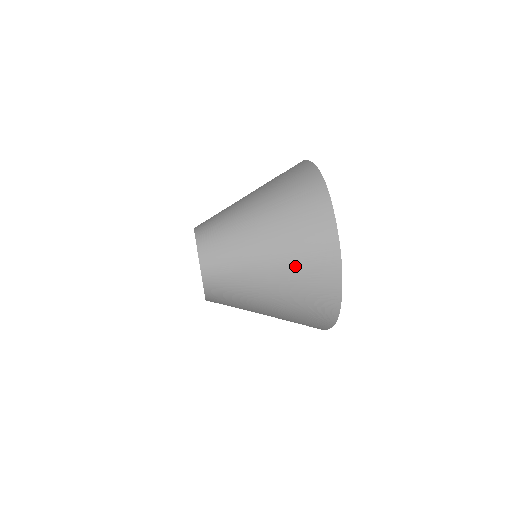
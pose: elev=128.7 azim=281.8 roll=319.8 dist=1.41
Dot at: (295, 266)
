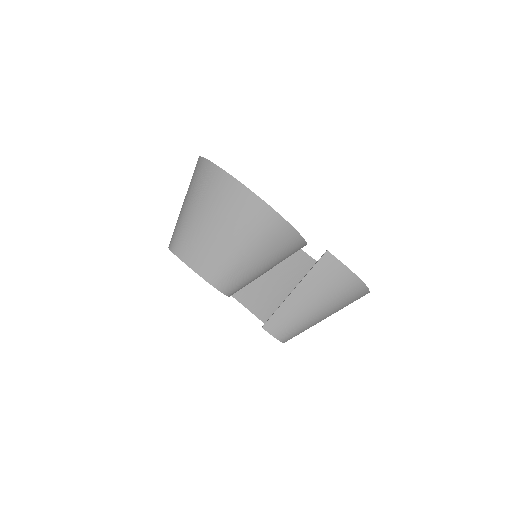
Dot at: occluded
